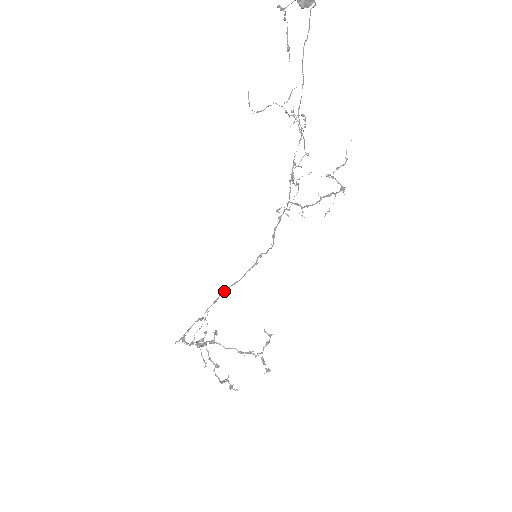
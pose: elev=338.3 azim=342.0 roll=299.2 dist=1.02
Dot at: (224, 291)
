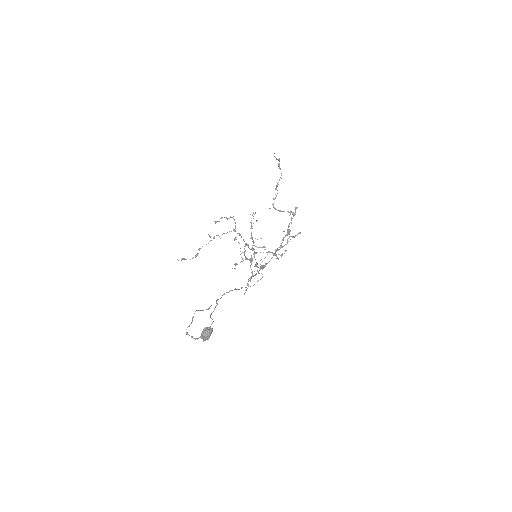
Dot at: occluded
